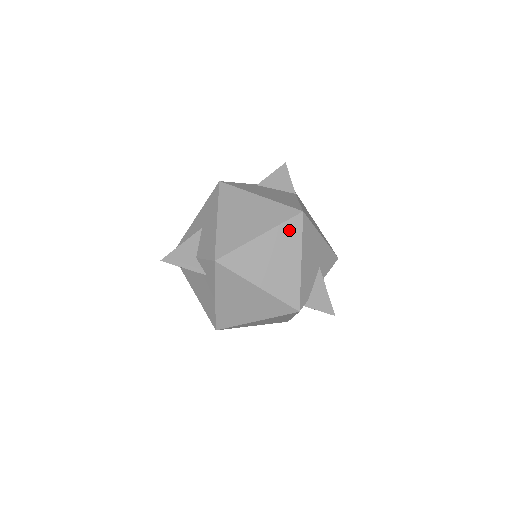
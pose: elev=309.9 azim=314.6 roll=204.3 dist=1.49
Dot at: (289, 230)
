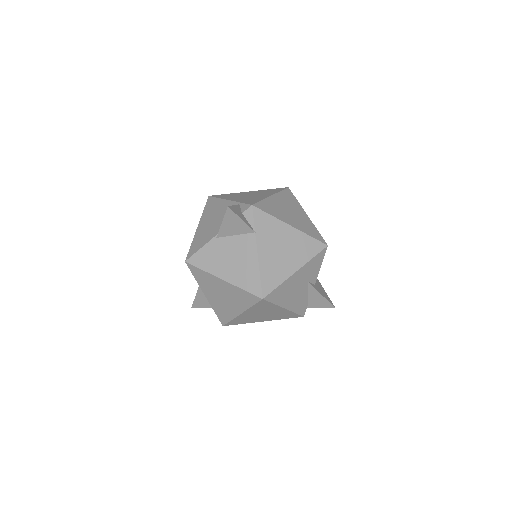
Dot at: (260, 306)
